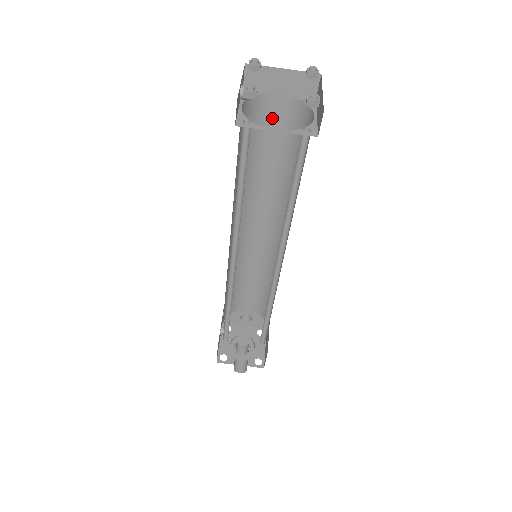
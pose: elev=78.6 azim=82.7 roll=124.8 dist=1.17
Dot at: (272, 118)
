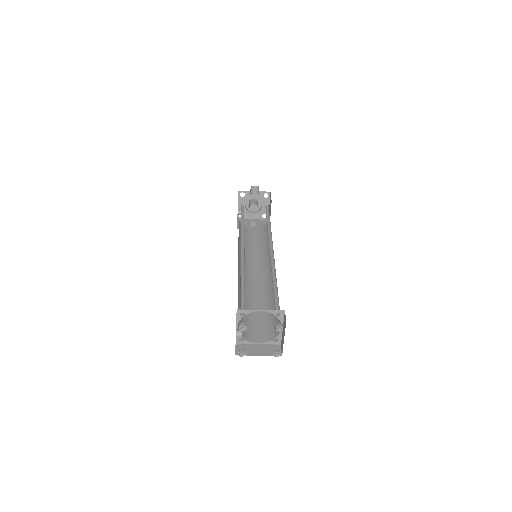
Dot at: occluded
